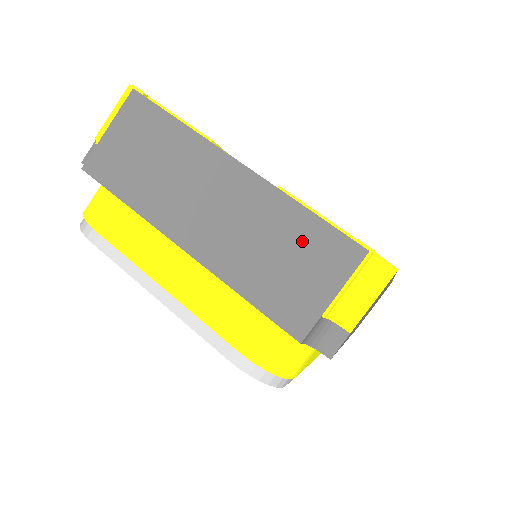
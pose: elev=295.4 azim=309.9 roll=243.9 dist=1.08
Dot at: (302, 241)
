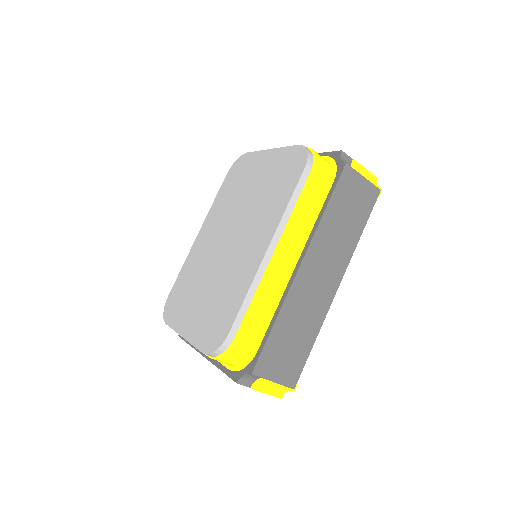
Dot at: occluded
